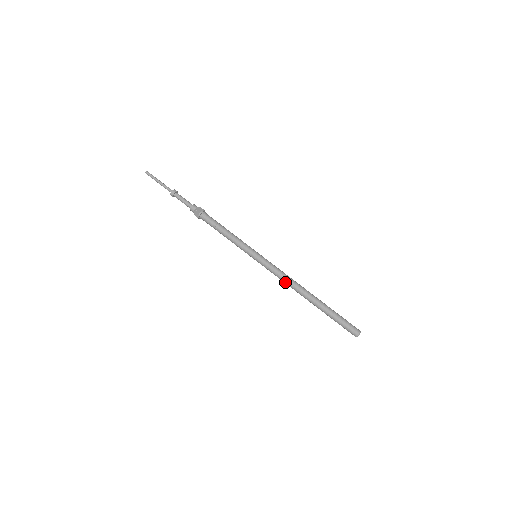
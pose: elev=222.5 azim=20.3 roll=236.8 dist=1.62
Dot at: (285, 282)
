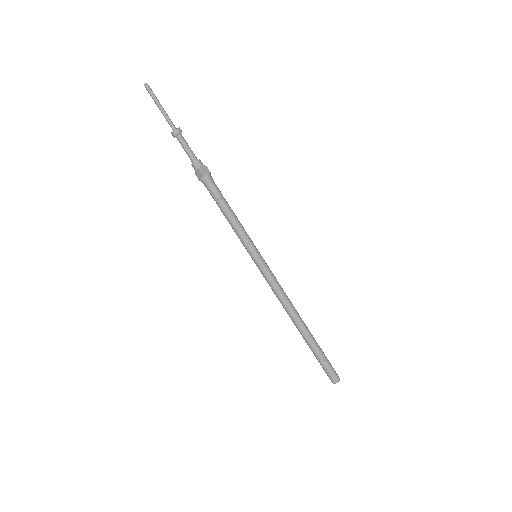
Dot at: (279, 300)
